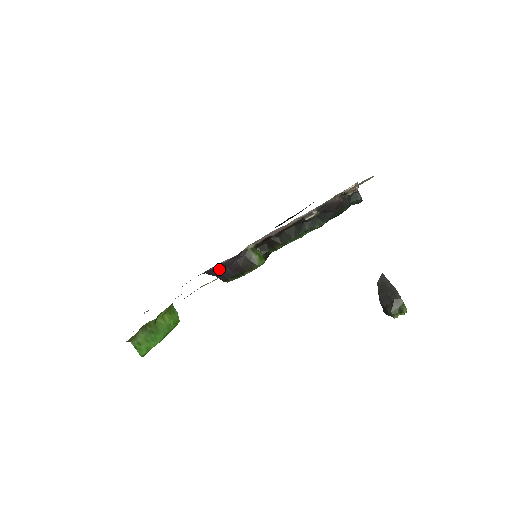
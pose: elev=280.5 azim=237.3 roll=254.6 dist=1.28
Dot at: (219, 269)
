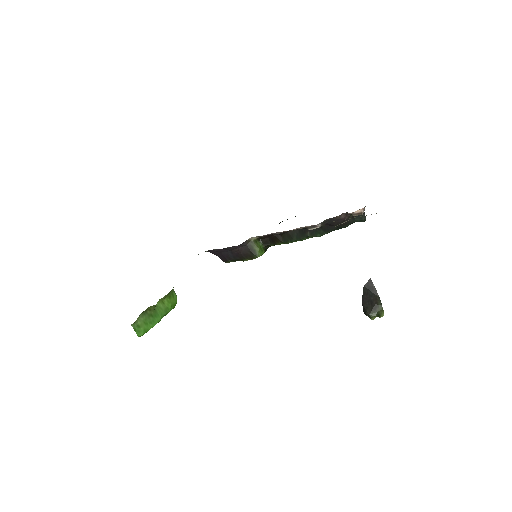
Dot at: (221, 251)
